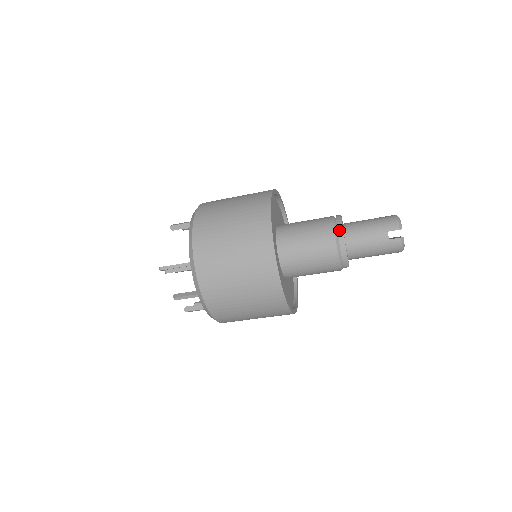
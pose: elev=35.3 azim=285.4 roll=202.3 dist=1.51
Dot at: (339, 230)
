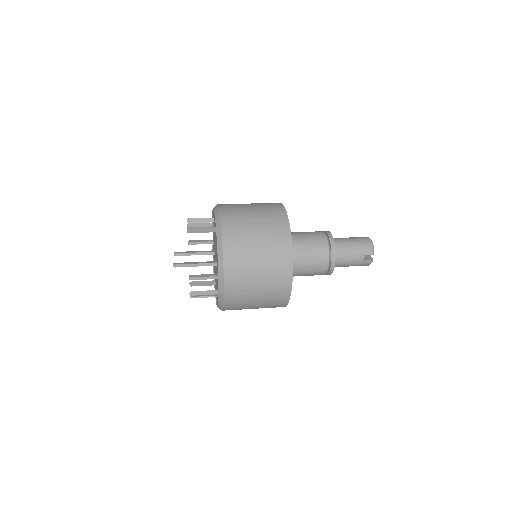
Dot at: (333, 253)
